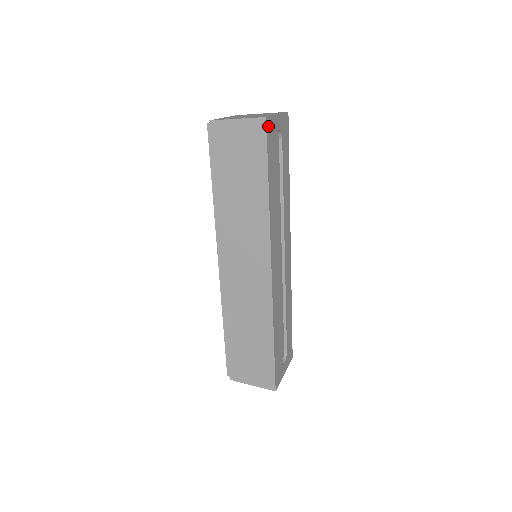
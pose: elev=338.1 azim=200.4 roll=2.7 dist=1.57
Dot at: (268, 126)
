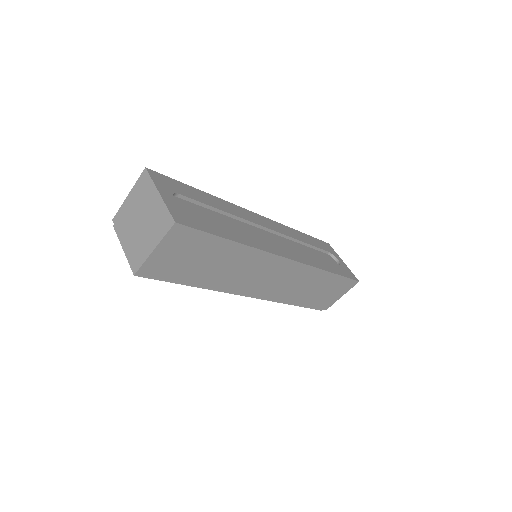
Dot at: (181, 221)
